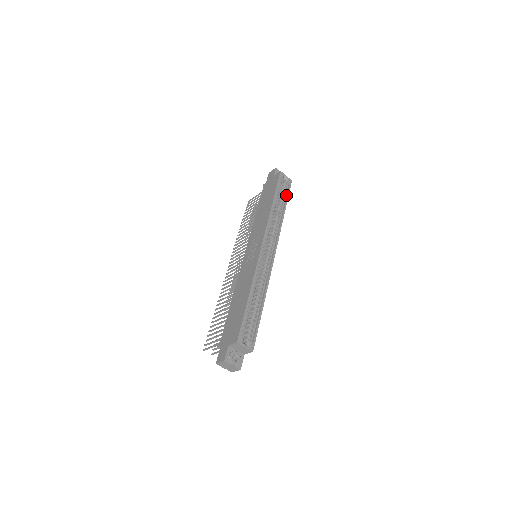
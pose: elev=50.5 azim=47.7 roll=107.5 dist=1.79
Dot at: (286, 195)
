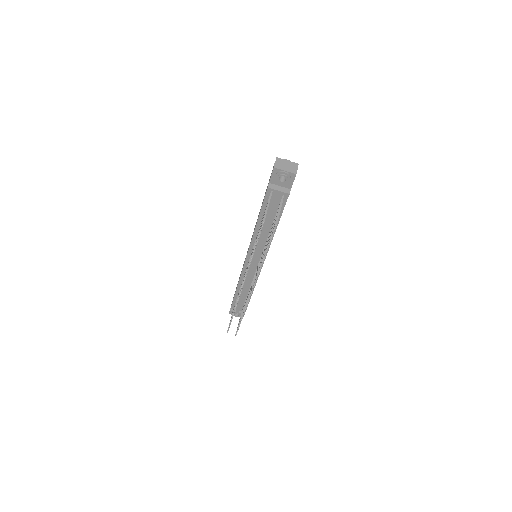
Dot at: occluded
